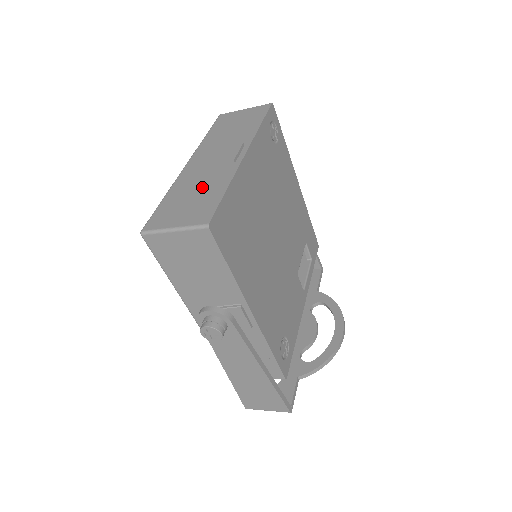
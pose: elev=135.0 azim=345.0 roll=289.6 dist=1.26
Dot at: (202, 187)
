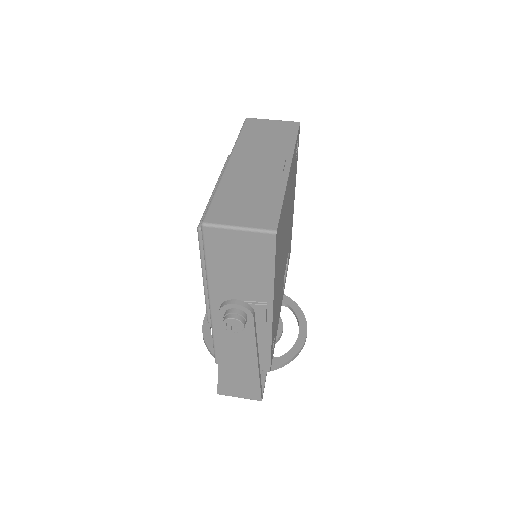
Dot at: (256, 191)
